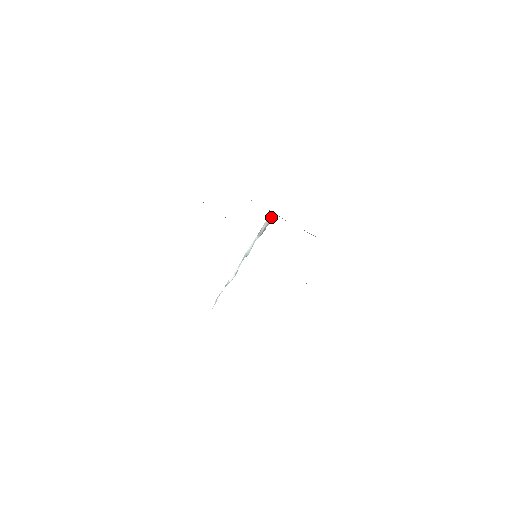
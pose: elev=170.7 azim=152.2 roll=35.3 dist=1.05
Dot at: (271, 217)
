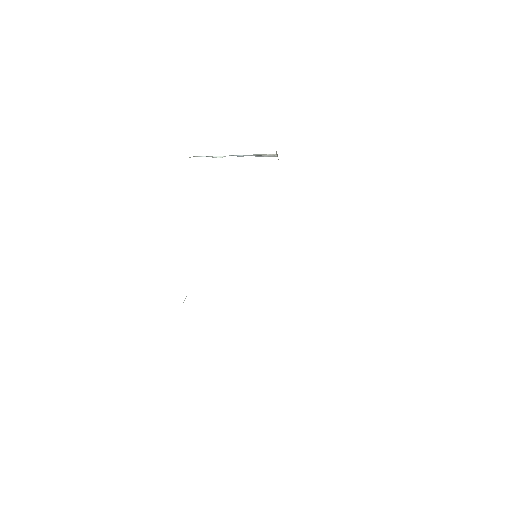
Dot at: (275, 156)
